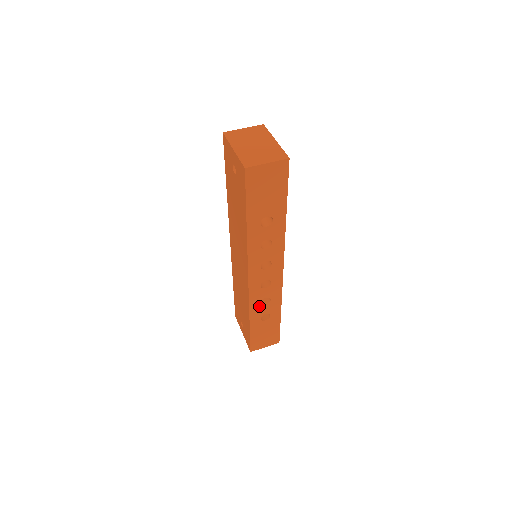
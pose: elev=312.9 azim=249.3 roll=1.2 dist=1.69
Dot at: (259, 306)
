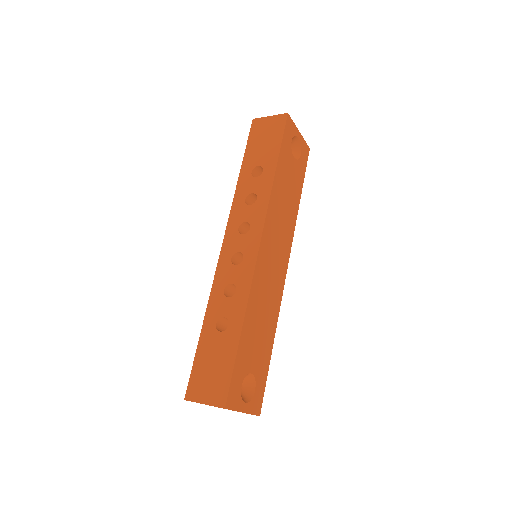
Dot at: (221, 296)
